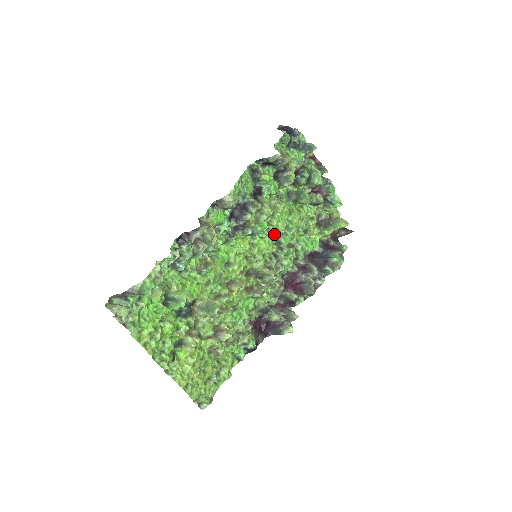
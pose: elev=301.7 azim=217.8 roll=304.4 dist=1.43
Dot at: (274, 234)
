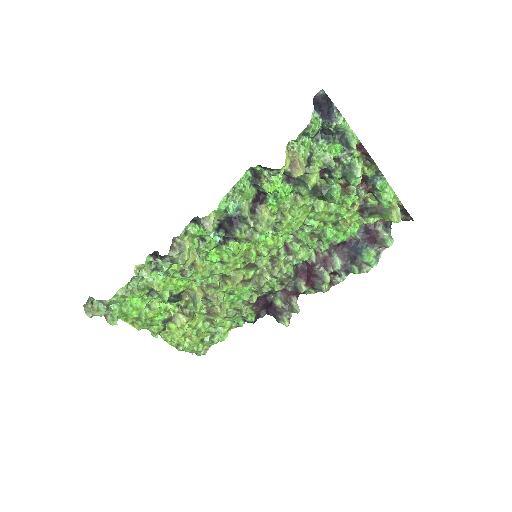
Dot at: (285, 232)
